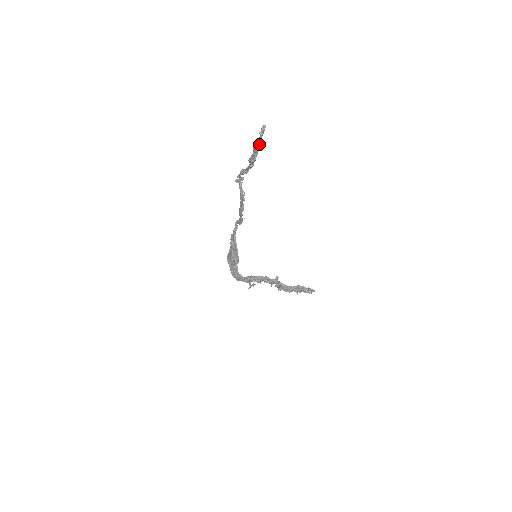
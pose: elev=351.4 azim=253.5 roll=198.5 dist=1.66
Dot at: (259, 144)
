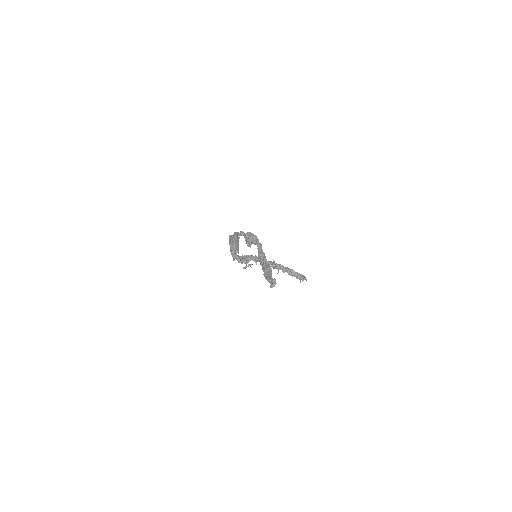
Dot at: (269, 270)
